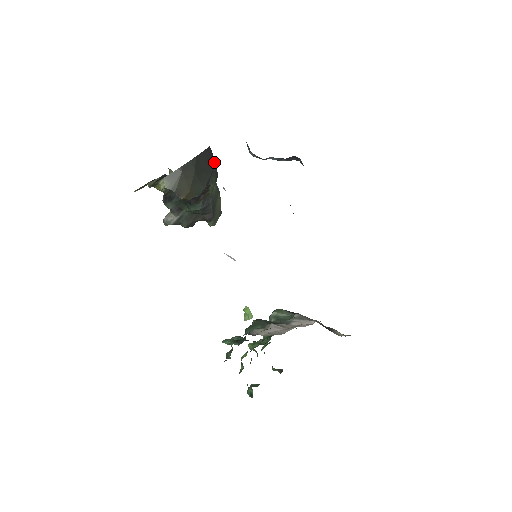
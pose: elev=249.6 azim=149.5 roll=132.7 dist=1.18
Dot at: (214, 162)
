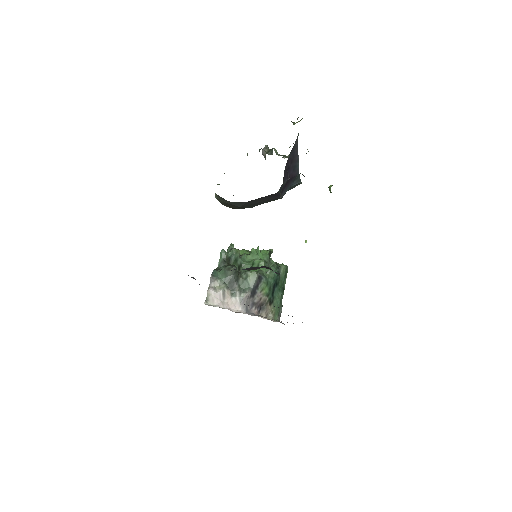
Dot at: (278, 197)
